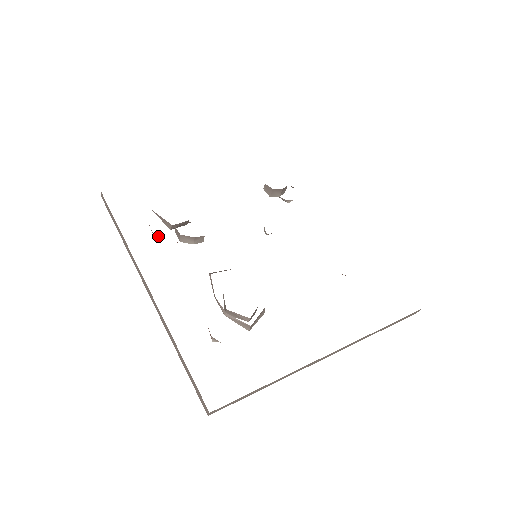
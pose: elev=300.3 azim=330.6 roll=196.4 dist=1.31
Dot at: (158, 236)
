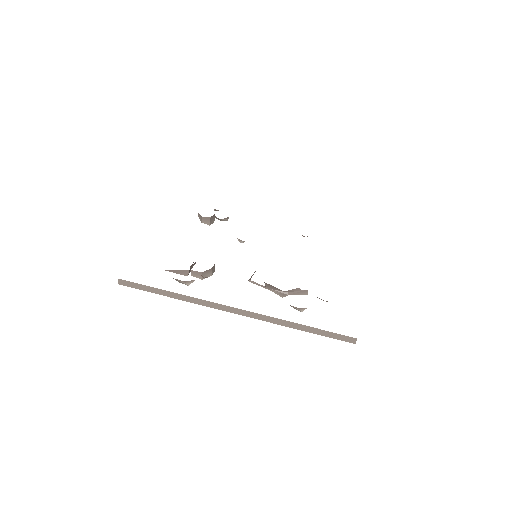
Dot at: (190, 282)
